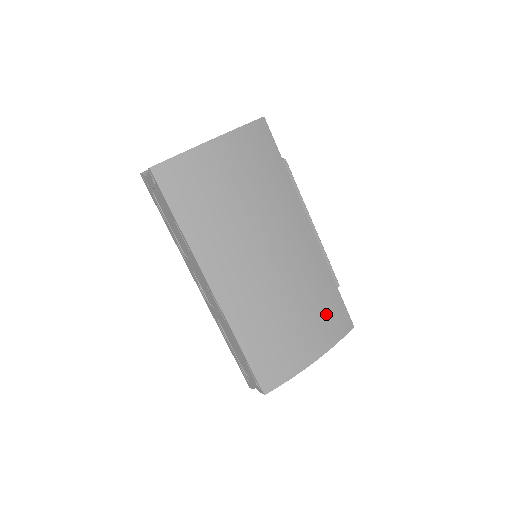
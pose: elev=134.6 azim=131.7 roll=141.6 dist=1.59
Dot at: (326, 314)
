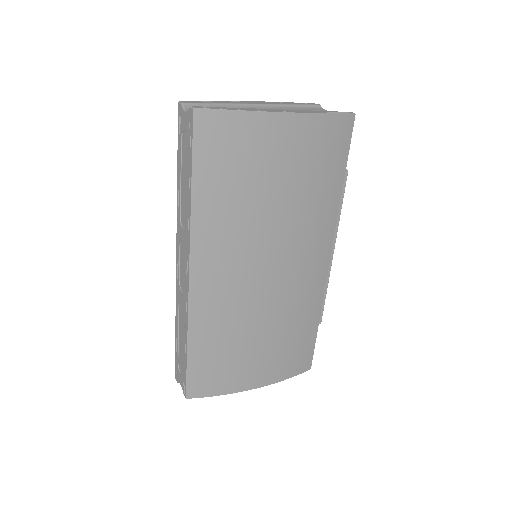
Dot at: (292, 349)
